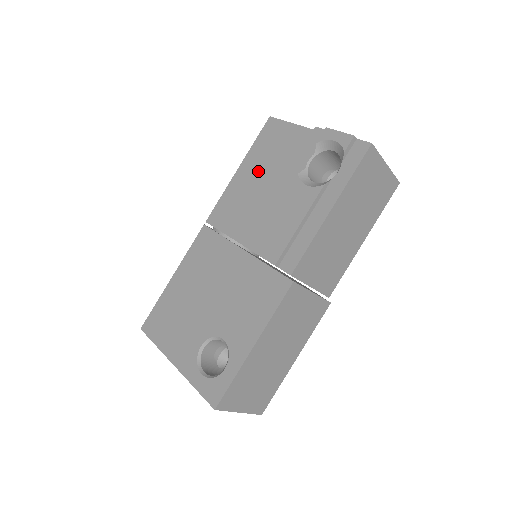
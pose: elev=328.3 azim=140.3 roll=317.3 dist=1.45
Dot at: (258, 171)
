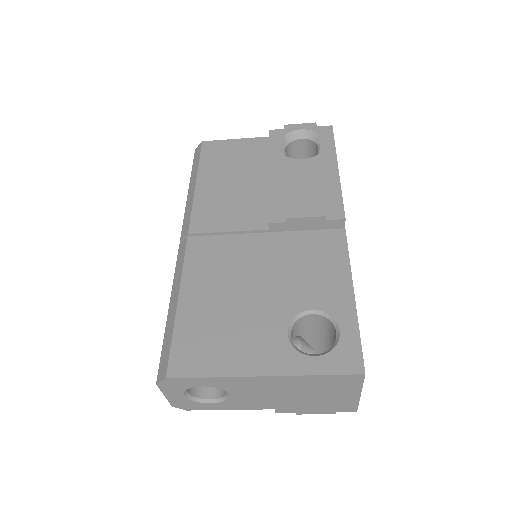
Dot at: (225, 176)
